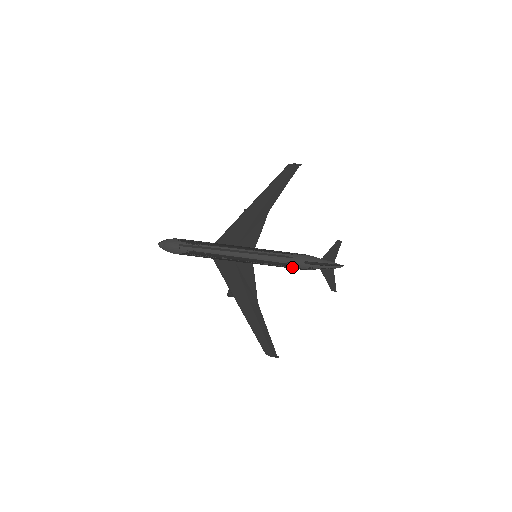
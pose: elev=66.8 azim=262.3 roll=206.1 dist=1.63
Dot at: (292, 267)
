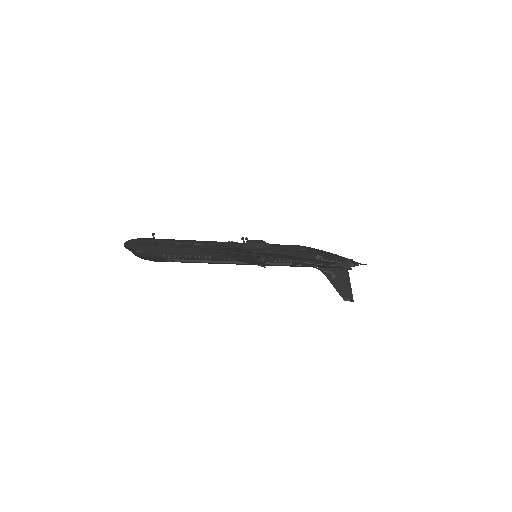
Dot at: occluded
